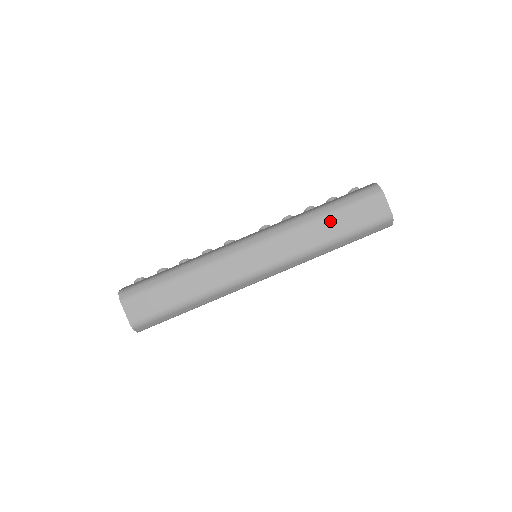
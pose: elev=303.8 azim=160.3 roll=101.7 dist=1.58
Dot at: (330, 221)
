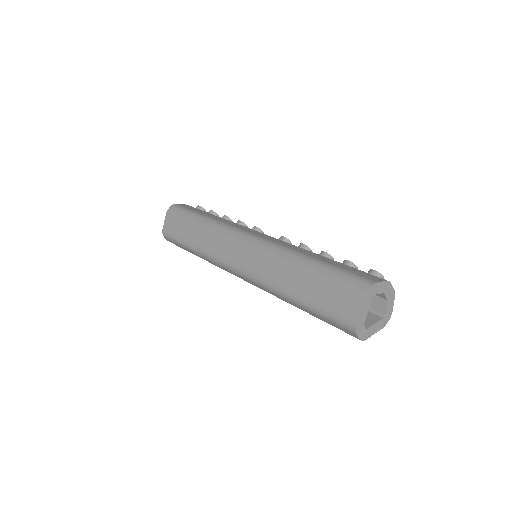
Dot at: (303, 277)
